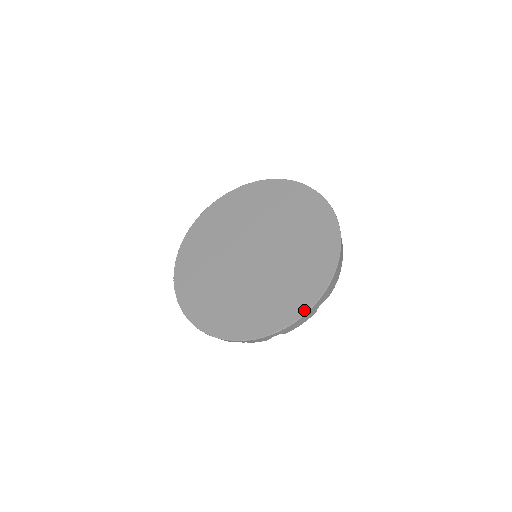
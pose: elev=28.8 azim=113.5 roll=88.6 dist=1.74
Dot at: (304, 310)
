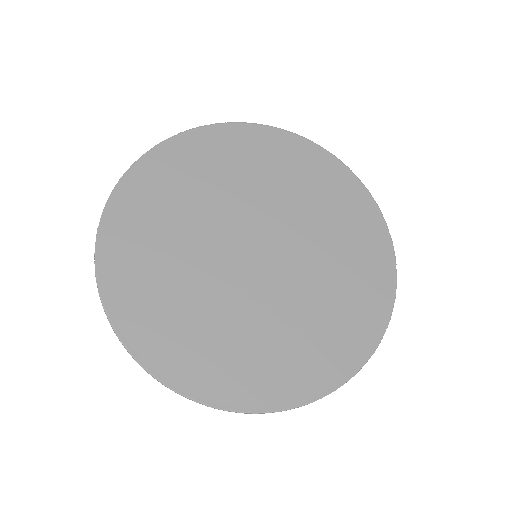
Dot at: (335, 383)
